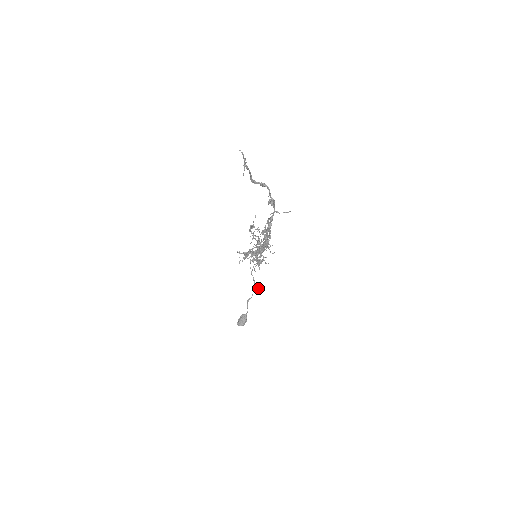
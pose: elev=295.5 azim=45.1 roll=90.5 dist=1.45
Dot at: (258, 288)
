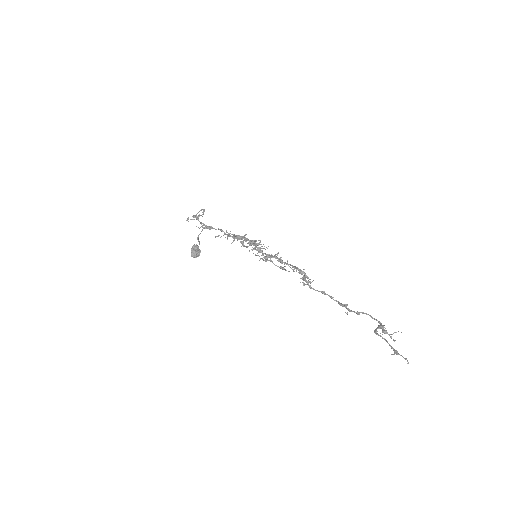
Dot at: occluded
